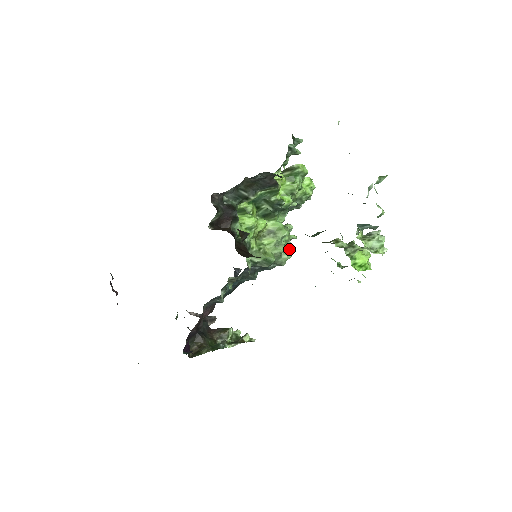
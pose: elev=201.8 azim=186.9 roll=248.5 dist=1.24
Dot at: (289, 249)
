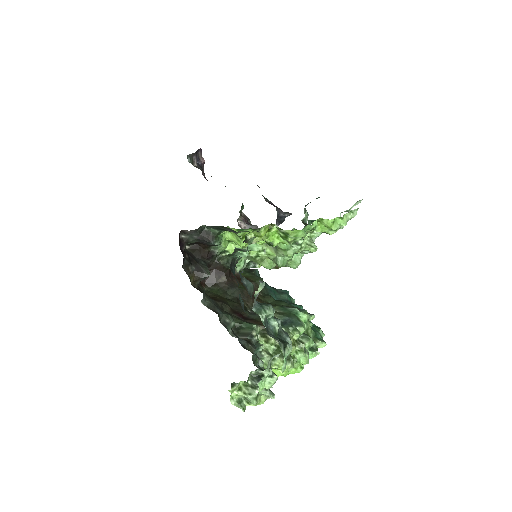
Dot at: (296, 261)
